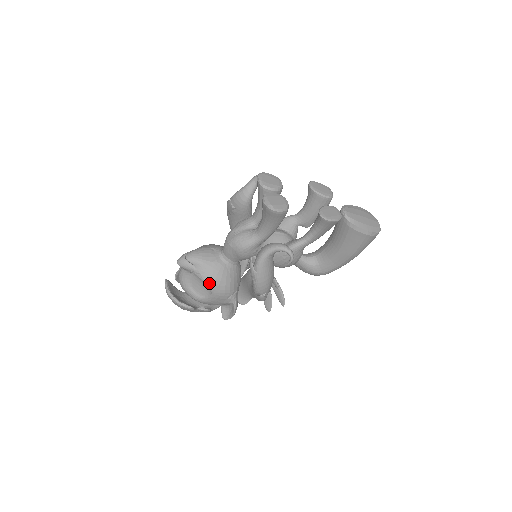
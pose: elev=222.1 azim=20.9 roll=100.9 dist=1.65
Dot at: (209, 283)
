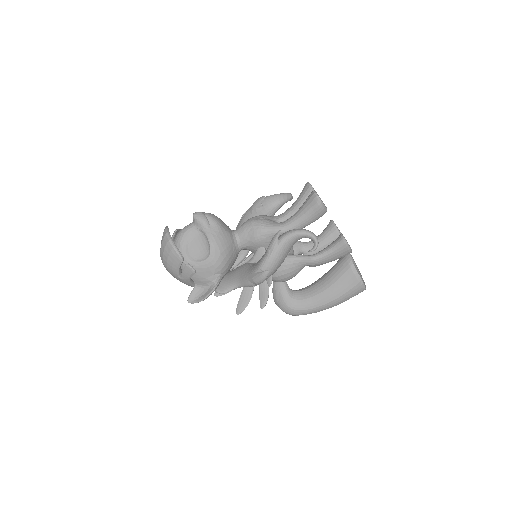
Dot at: (214, 245)
